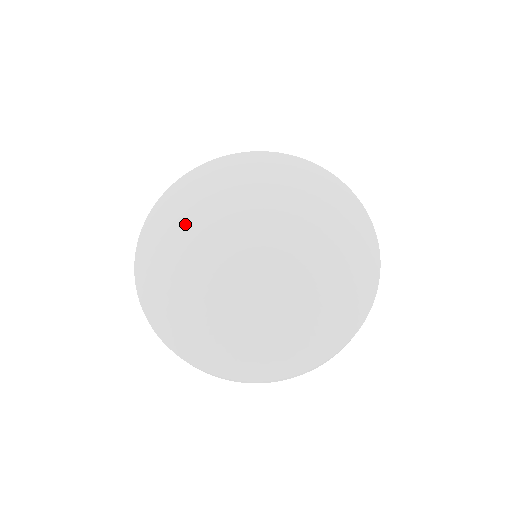
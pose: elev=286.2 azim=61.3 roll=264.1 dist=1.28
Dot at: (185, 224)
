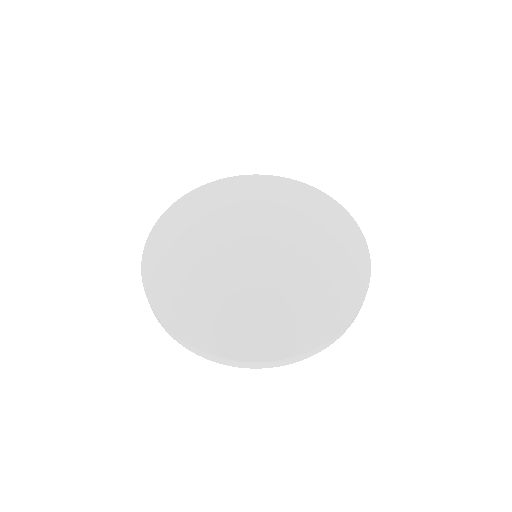
Dot at: (215, 205)
